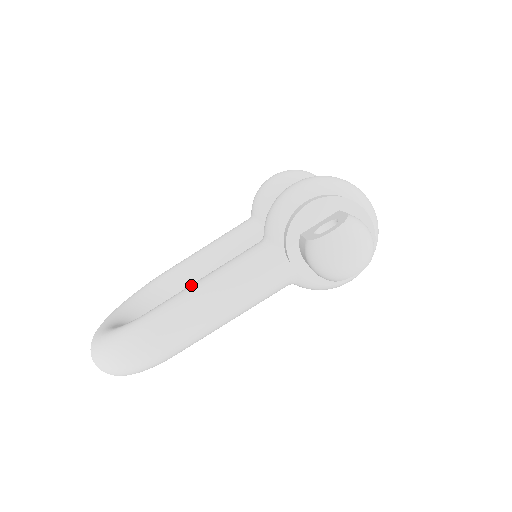
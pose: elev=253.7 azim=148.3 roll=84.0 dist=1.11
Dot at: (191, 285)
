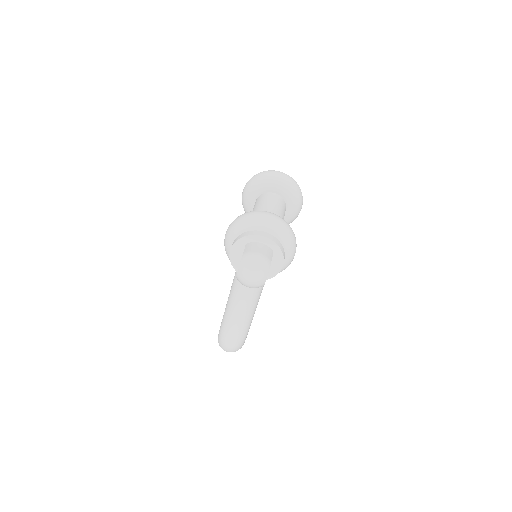
Dot at: occluded
